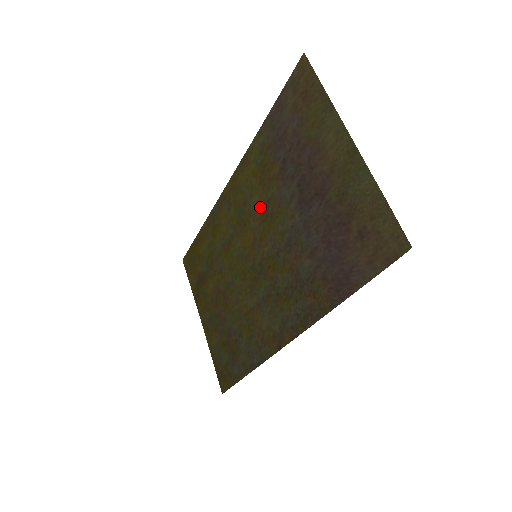
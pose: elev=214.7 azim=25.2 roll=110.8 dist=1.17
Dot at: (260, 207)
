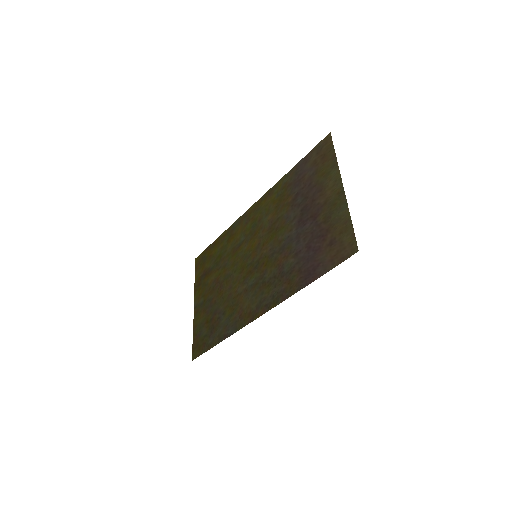
Dot at: (270, 223)
